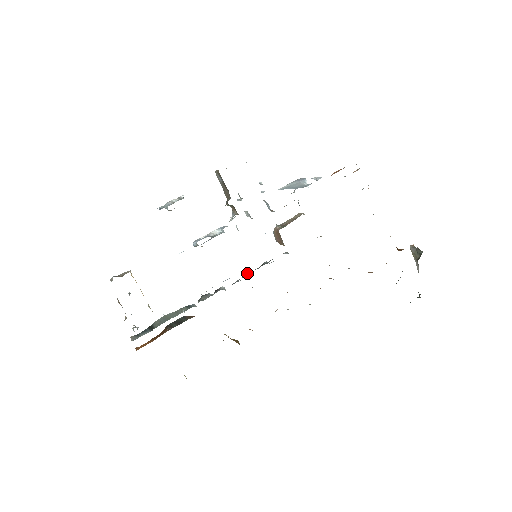
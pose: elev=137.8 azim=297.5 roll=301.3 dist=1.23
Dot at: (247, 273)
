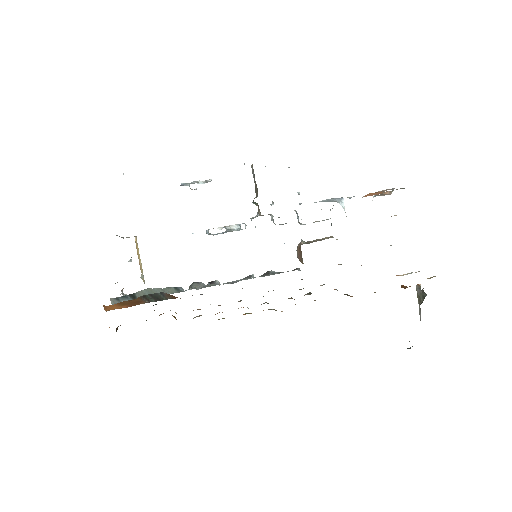
Dot at: (249, 276)
